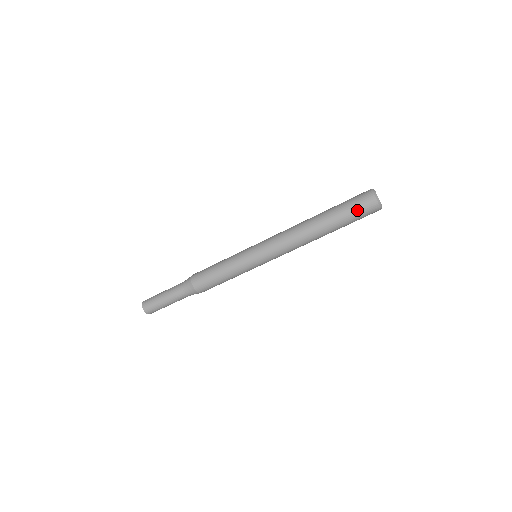
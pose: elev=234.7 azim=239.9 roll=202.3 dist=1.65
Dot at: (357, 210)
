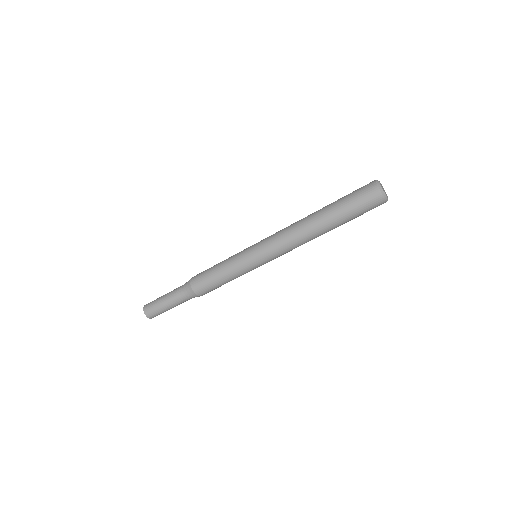
Dot at: (356, 196)
